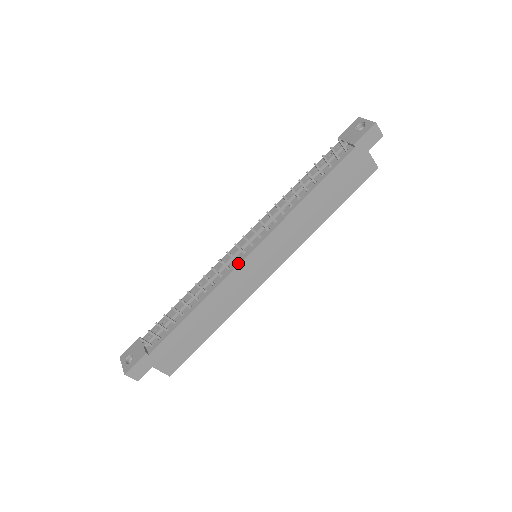
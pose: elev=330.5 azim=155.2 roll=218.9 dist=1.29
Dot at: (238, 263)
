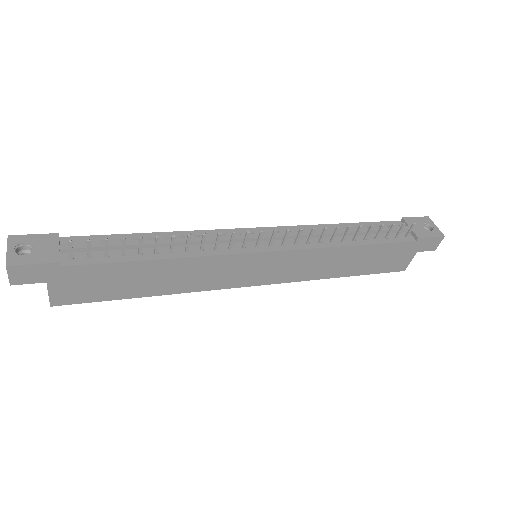
Dot at: (245, 251)
